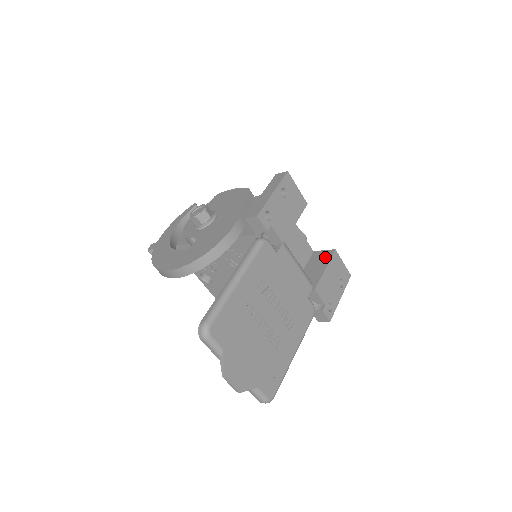
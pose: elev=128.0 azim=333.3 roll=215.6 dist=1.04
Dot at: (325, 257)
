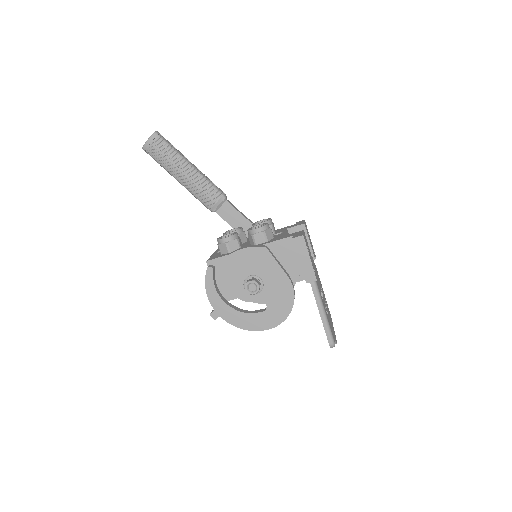
Dot at: occluded
